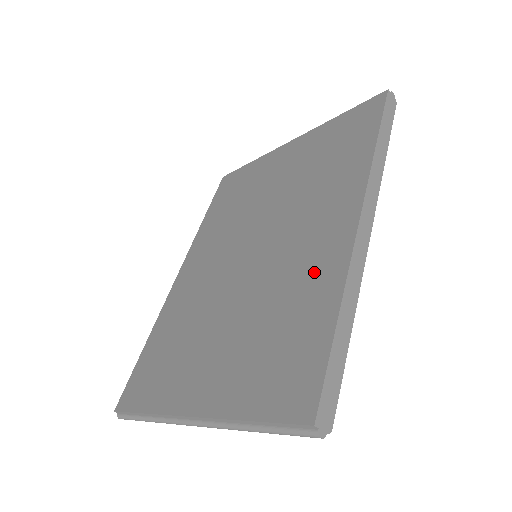
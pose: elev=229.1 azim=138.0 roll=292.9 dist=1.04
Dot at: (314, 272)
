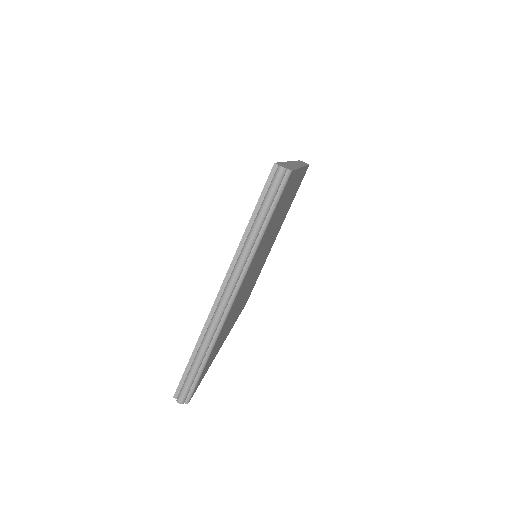
Dot at: occluded
